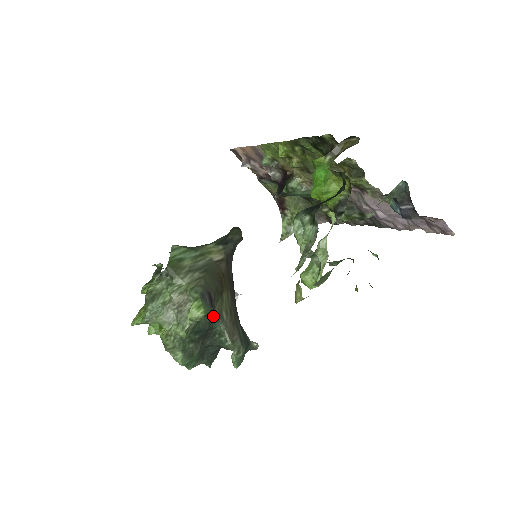
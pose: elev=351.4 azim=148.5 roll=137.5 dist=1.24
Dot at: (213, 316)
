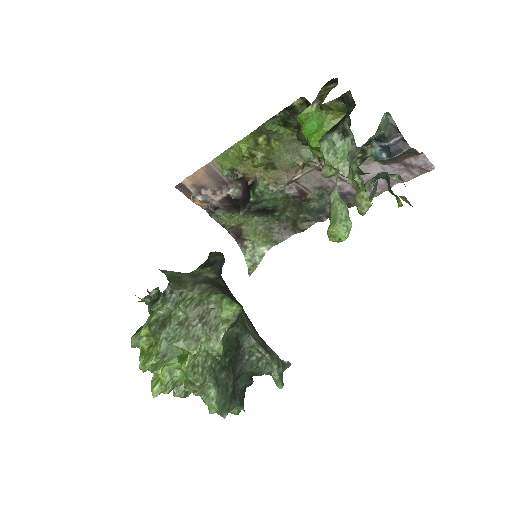
Dot at: (238, 327)
